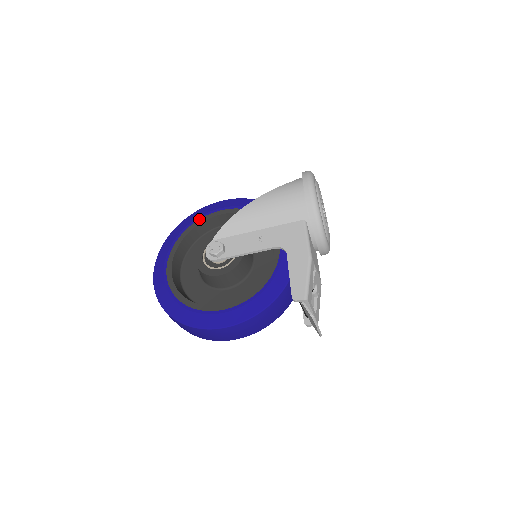
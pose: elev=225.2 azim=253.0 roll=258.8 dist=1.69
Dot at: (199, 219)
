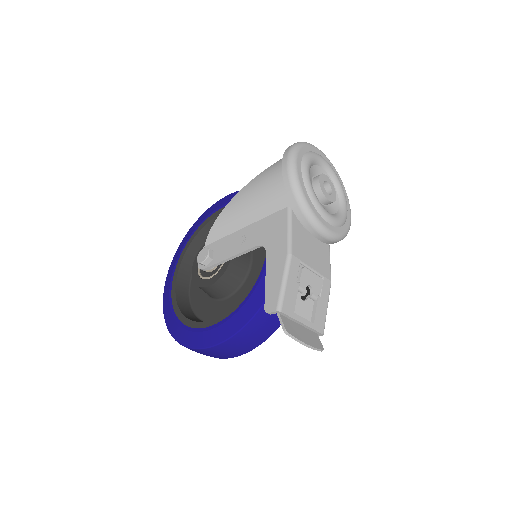
Dot at: (203, 222)
